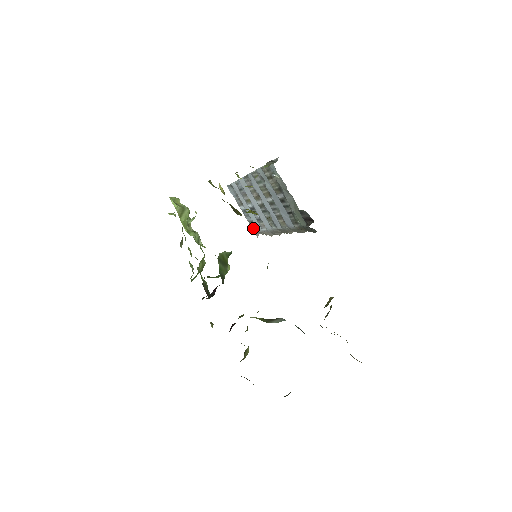
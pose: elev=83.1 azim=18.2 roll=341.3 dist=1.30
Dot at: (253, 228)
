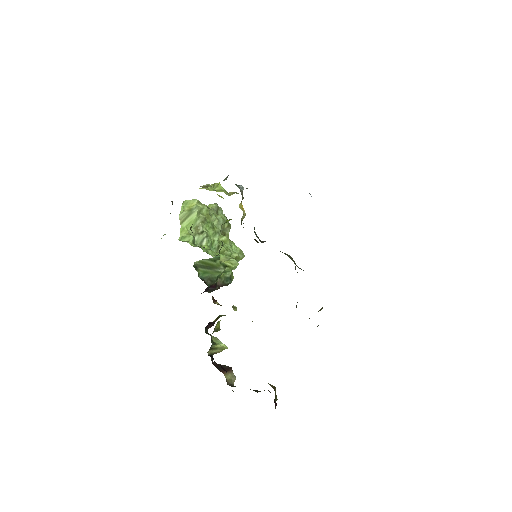
Dot at: occluded
